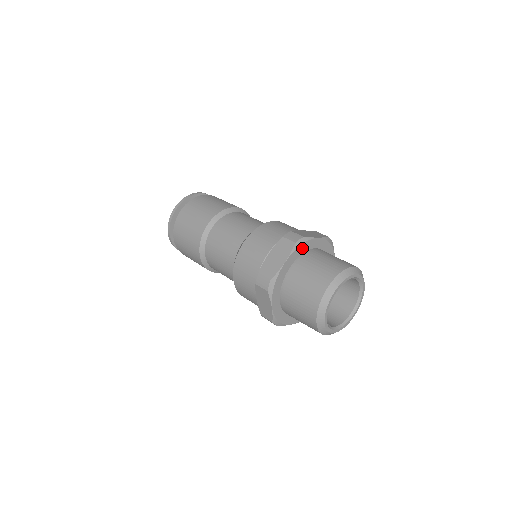
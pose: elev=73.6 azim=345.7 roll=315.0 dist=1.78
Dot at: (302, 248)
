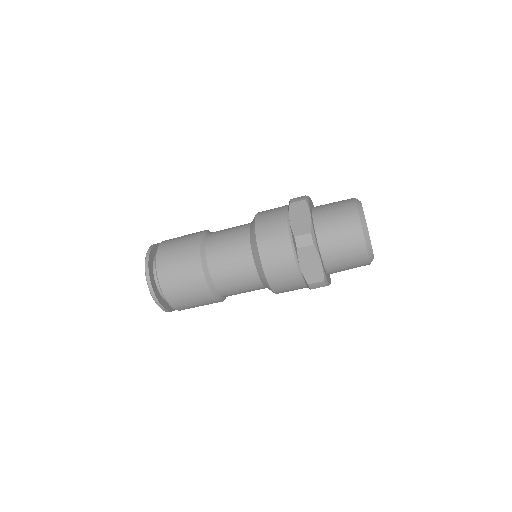
Dot at: (315, 239)
